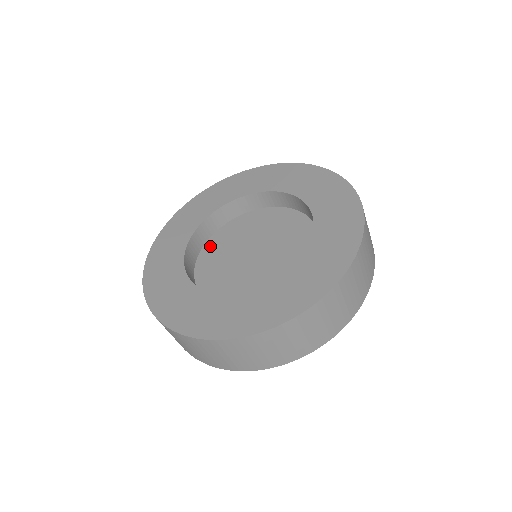
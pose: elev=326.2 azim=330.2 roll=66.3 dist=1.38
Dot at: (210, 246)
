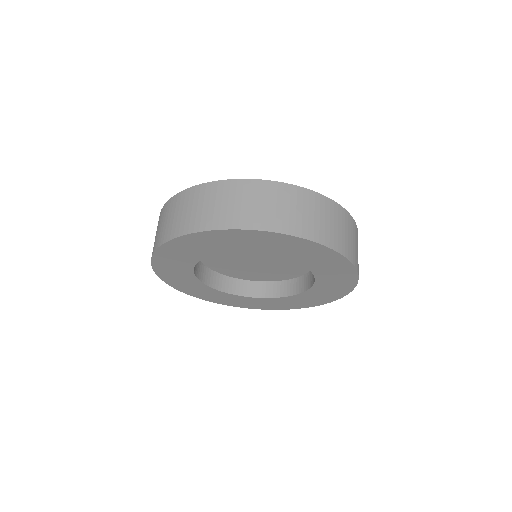
Dot at: occluded
